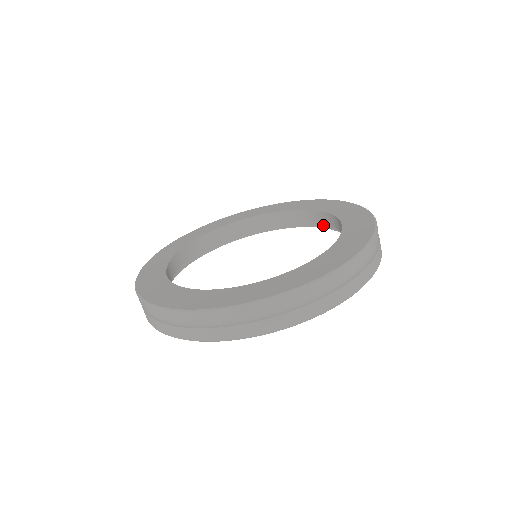
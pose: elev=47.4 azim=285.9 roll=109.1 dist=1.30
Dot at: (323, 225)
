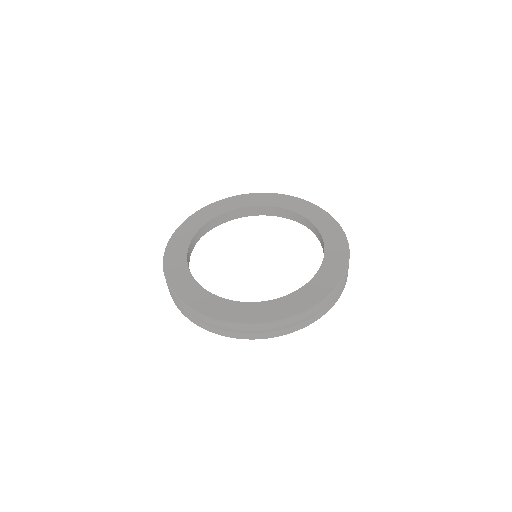
Dot at: occluded
